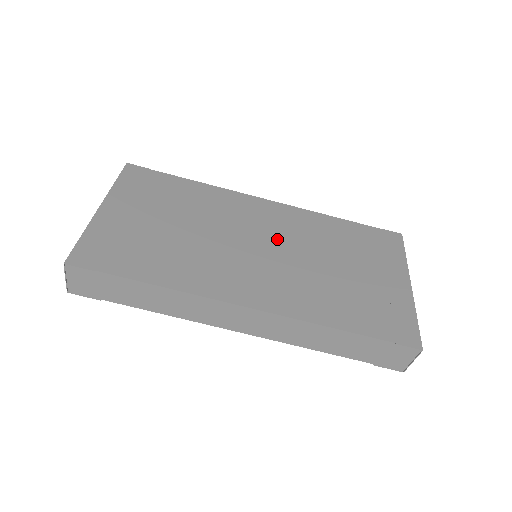
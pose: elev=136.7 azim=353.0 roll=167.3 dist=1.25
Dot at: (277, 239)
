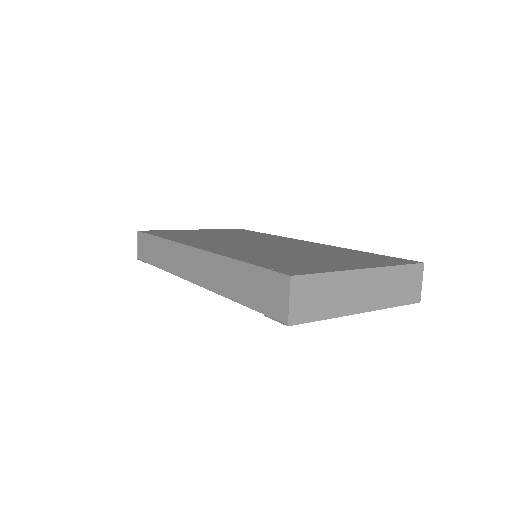
Dot at: (278, 245)
